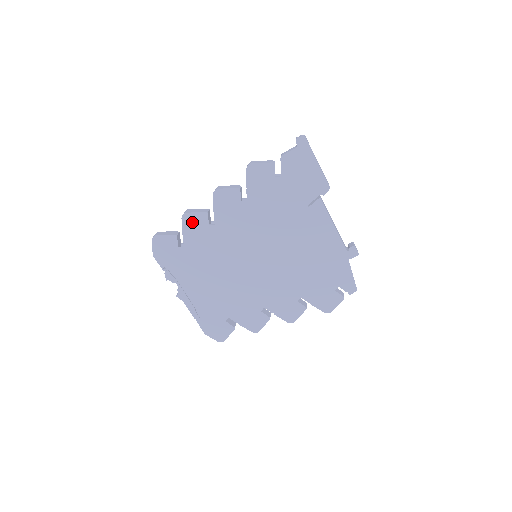
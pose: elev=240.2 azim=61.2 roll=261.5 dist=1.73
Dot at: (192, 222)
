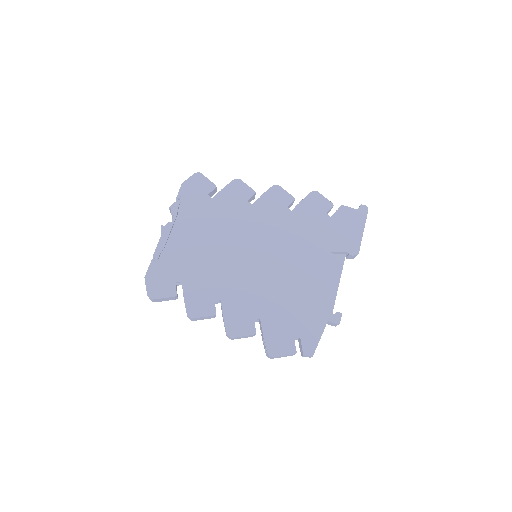
Dot at: (238, 189)
